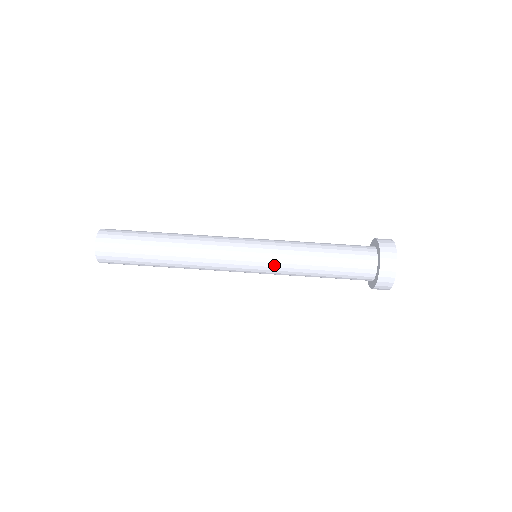
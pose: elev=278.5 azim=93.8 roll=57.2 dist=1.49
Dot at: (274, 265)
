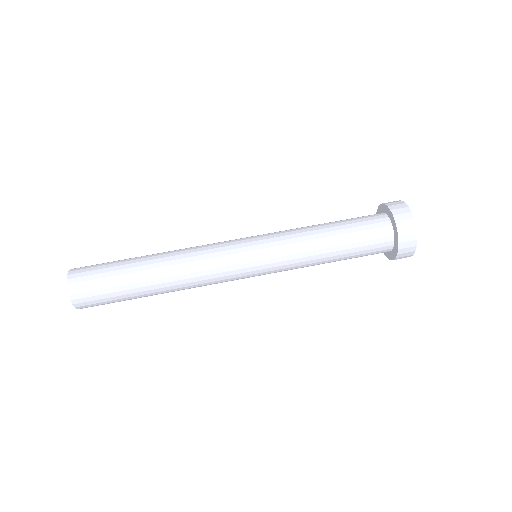
Dot at: (281, 267)
